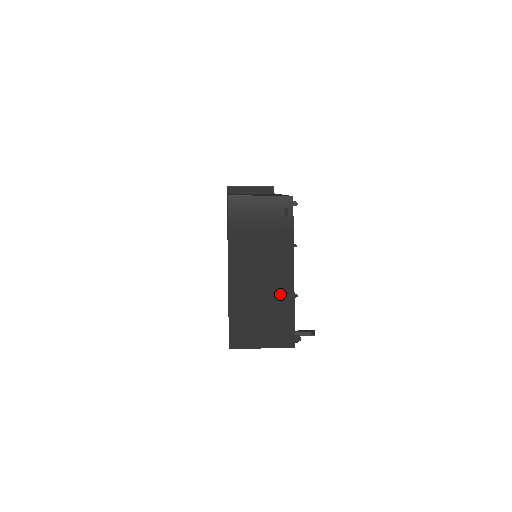
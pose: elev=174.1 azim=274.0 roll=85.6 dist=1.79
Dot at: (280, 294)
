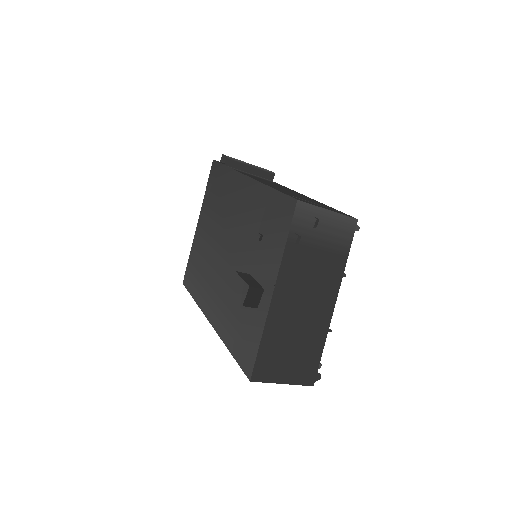
Dot at: (316, 326)
